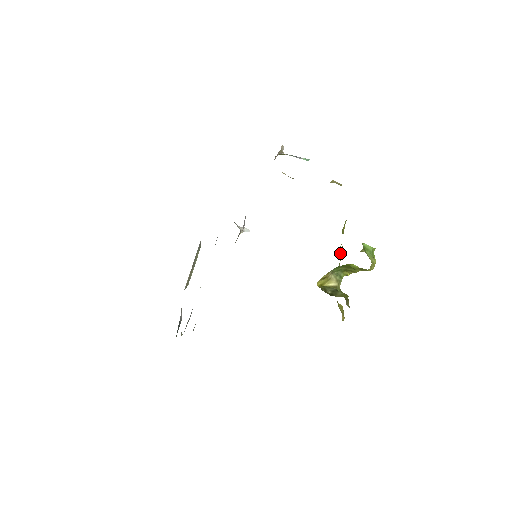
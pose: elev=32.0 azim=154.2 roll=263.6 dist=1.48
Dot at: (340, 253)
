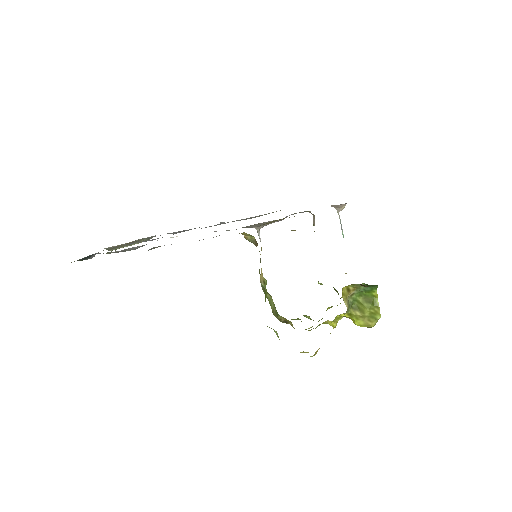
Dot at: occluded
